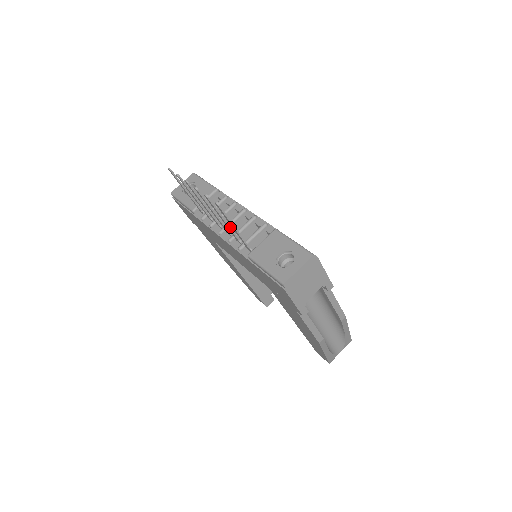
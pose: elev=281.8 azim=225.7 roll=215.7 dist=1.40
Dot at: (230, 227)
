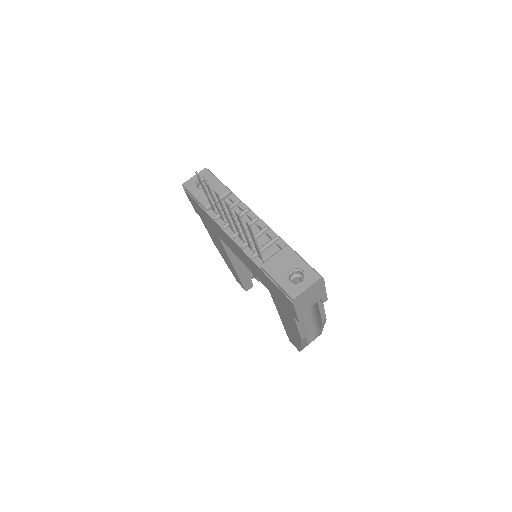
Dot at: (248, 238)
